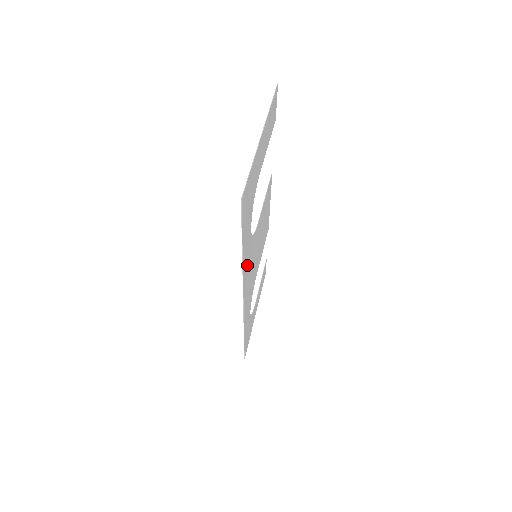
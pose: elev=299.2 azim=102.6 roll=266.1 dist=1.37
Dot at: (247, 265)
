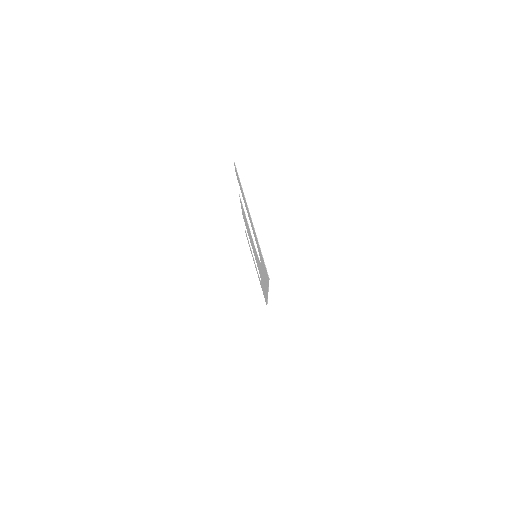
Dot at: occluded
